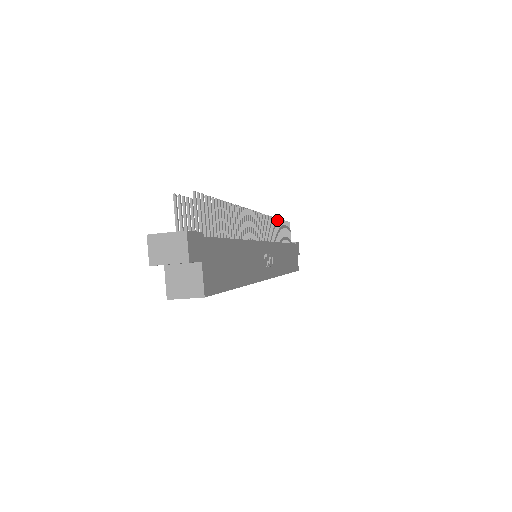
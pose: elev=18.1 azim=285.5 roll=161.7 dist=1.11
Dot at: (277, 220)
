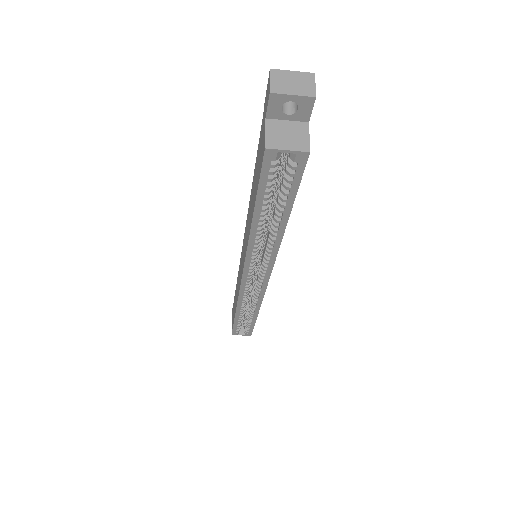
Dot at: occluded
